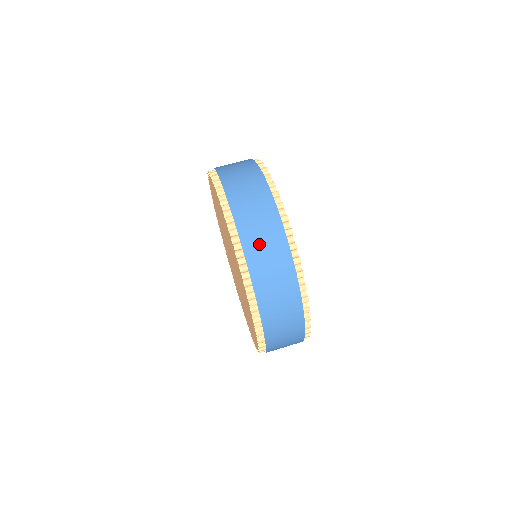
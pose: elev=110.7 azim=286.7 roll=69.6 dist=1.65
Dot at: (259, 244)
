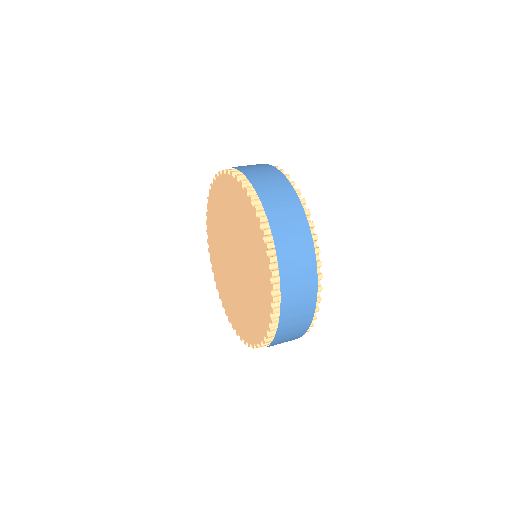
Dot at: (262, 178)
